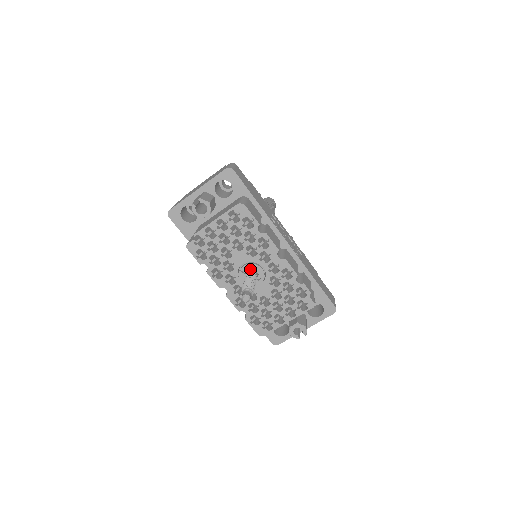
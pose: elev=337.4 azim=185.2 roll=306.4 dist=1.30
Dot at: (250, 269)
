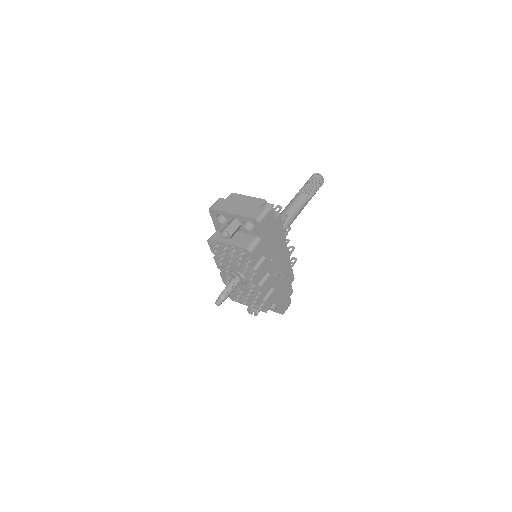
Dot at: (239, 276)
